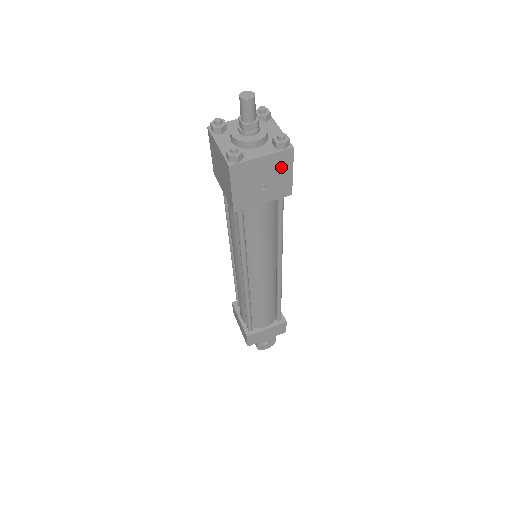
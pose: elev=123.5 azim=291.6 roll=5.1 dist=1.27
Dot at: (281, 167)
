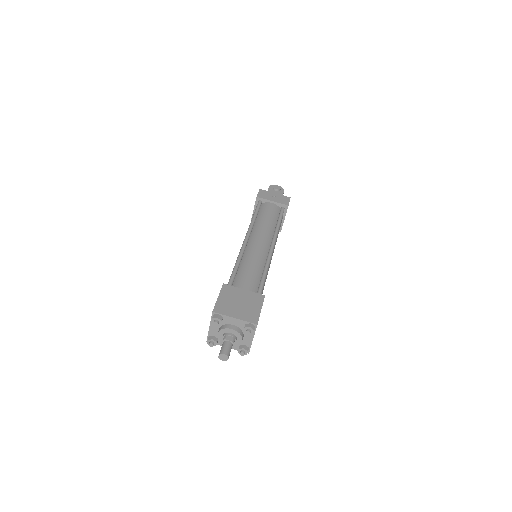
Dot at: occluded
